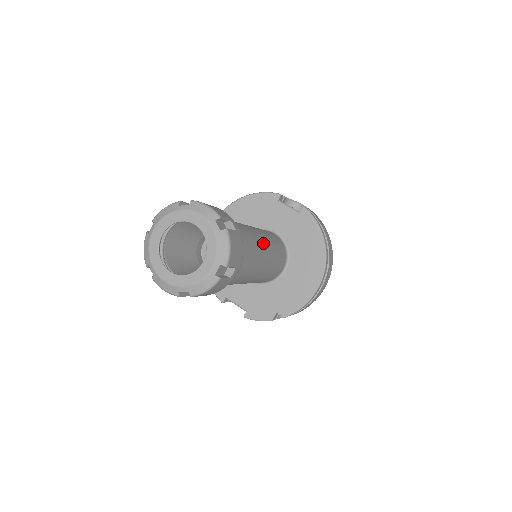
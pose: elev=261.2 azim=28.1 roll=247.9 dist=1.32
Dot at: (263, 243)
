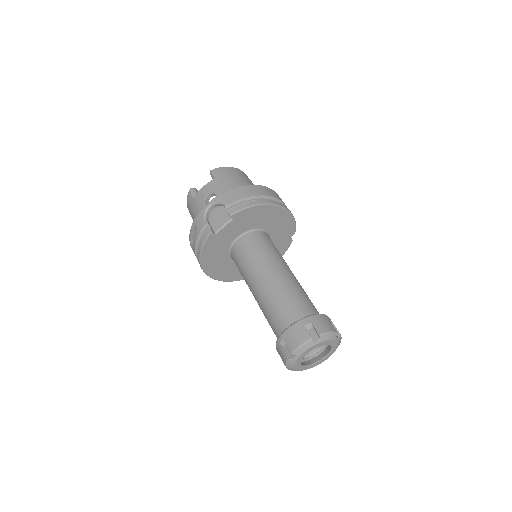
Dot at: (278, 272)
